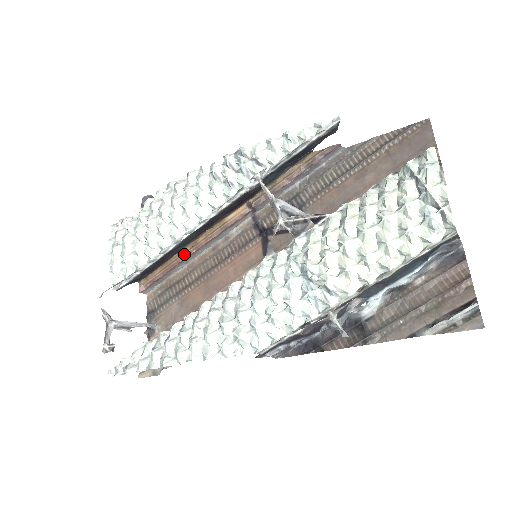
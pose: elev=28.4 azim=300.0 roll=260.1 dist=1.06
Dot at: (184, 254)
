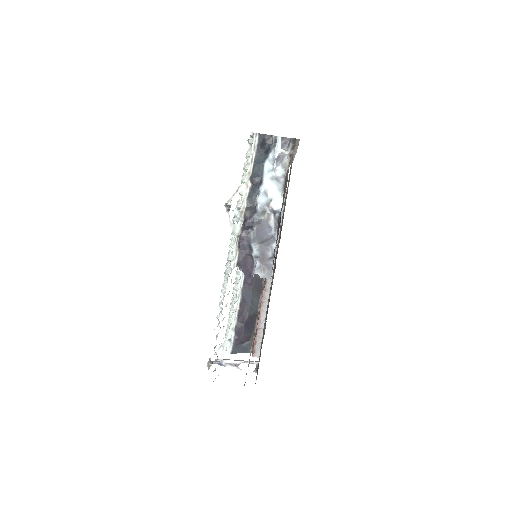
Dot at: (260, 311)
